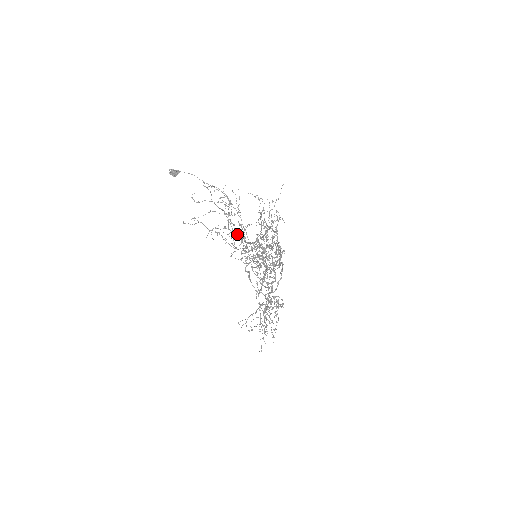
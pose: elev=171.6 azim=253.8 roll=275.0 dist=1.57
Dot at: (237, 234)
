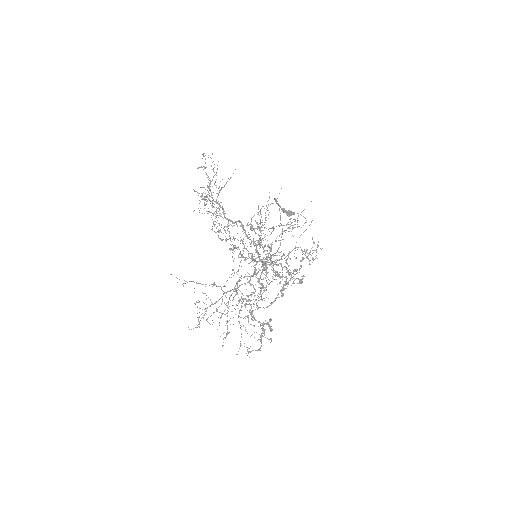
Dot at: (220, 207)
